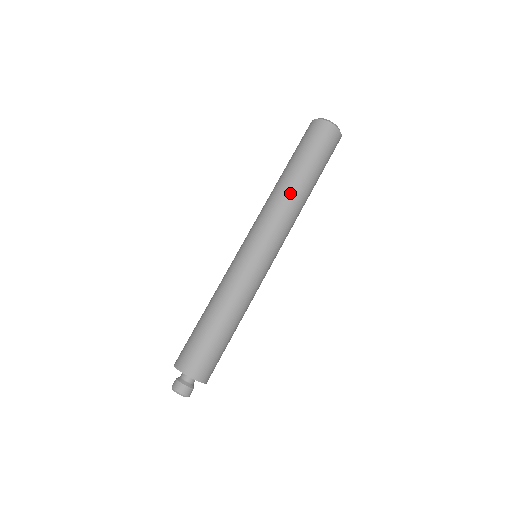
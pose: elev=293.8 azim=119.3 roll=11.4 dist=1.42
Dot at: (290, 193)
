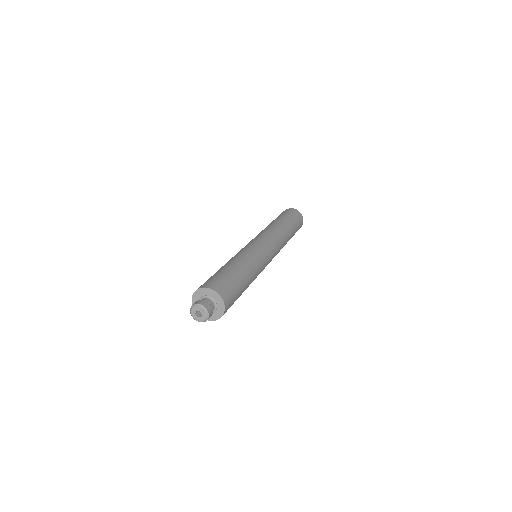
Dot at: (280, 227)
